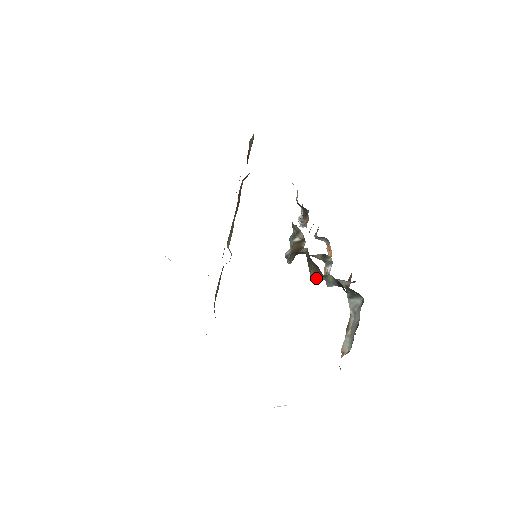
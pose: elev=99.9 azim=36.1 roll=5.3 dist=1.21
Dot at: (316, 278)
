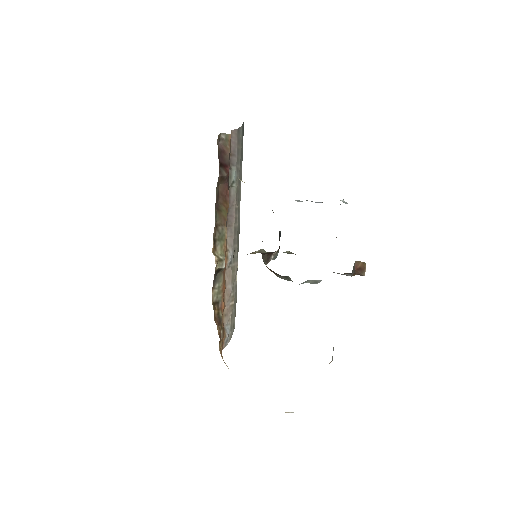
Dot at: (284, 279)
